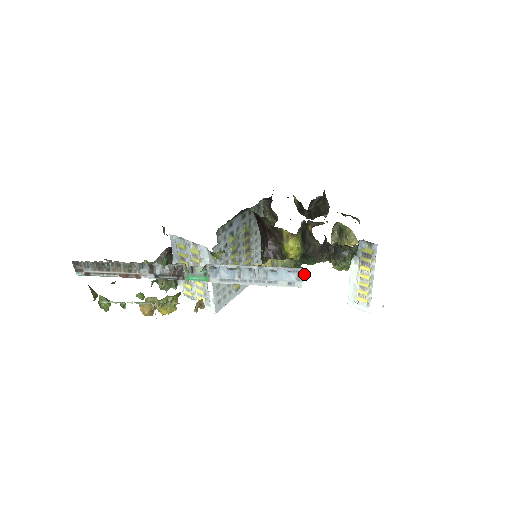
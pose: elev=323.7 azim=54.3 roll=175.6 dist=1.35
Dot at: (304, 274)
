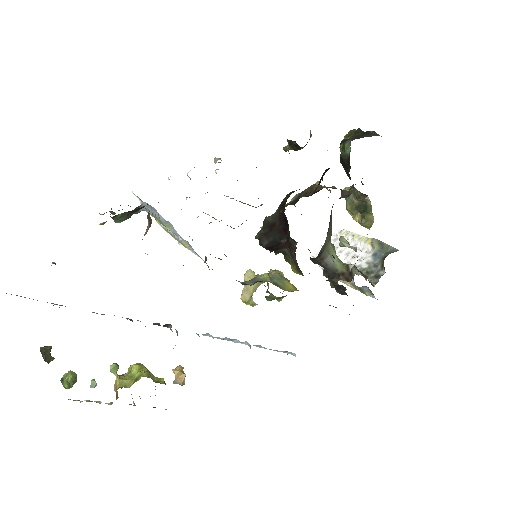
Dot at: (294, 355)
